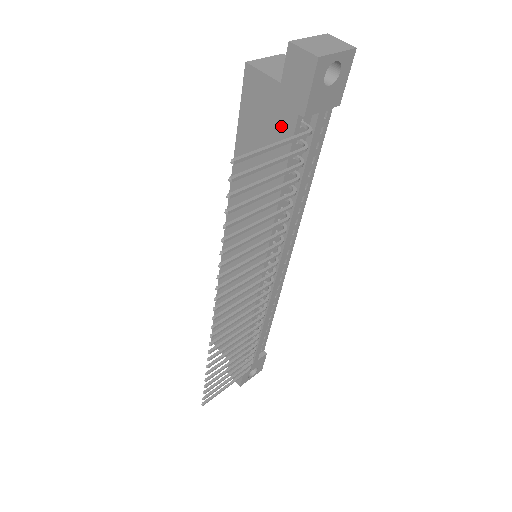
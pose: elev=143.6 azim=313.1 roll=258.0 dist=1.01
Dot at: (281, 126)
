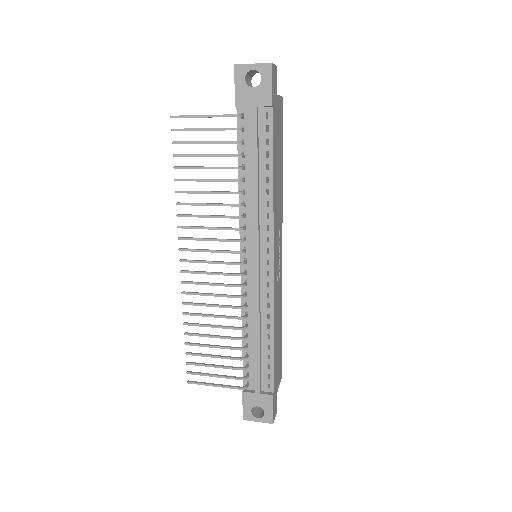
Dot at: occluded
